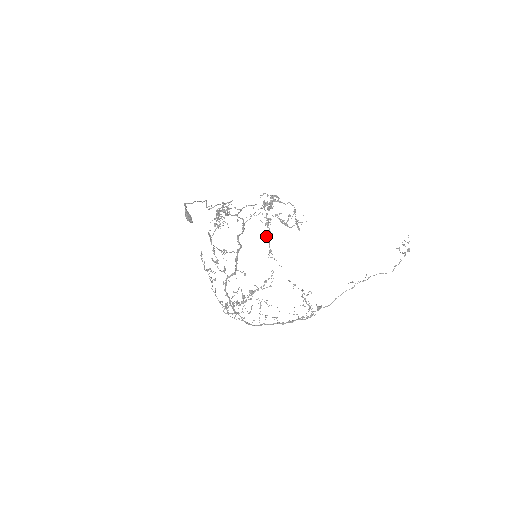
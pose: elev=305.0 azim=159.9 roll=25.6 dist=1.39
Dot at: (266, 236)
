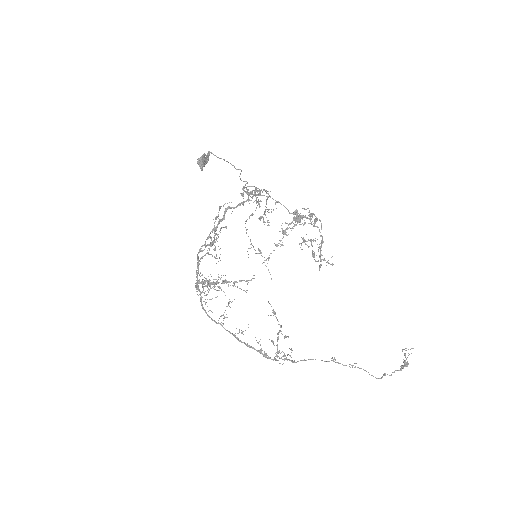
Dot at: occluded
